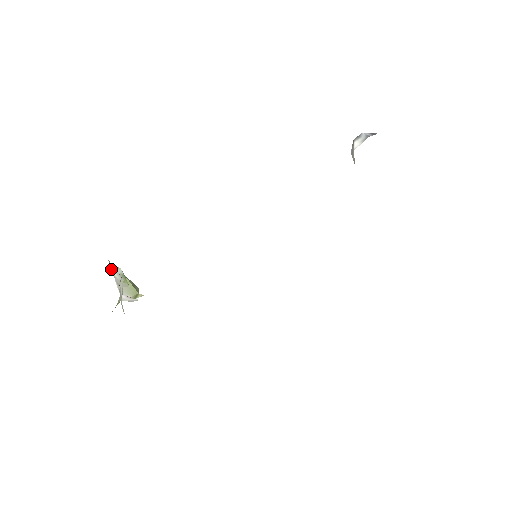
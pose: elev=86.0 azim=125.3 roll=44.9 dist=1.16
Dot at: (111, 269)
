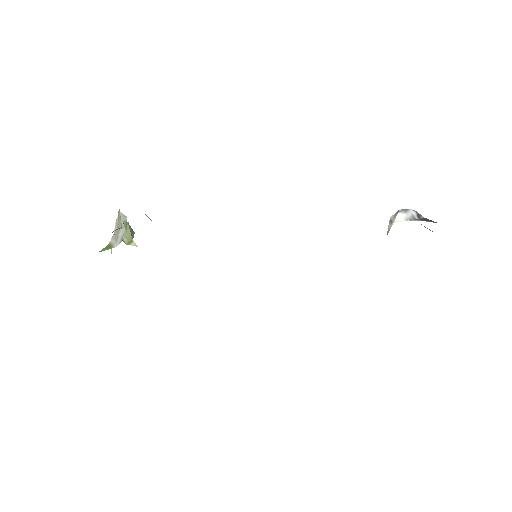
Dot at: (118, 219)
